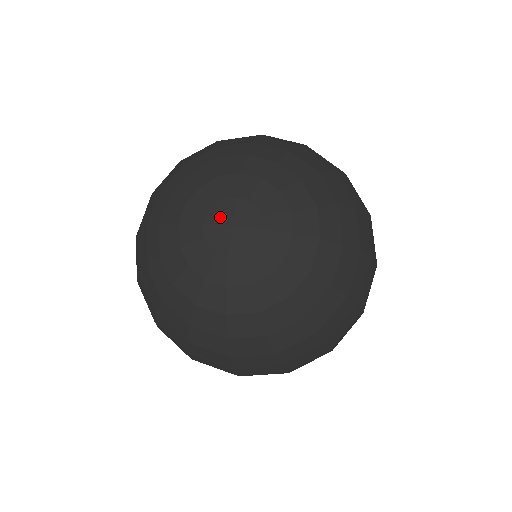
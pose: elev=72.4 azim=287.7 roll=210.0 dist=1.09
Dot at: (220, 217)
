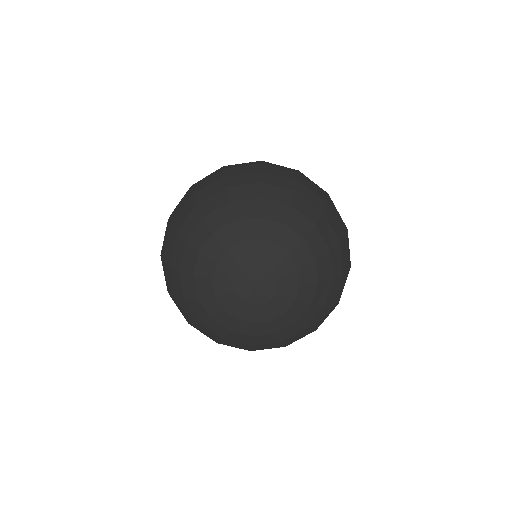
Dot at: (254, 273)
